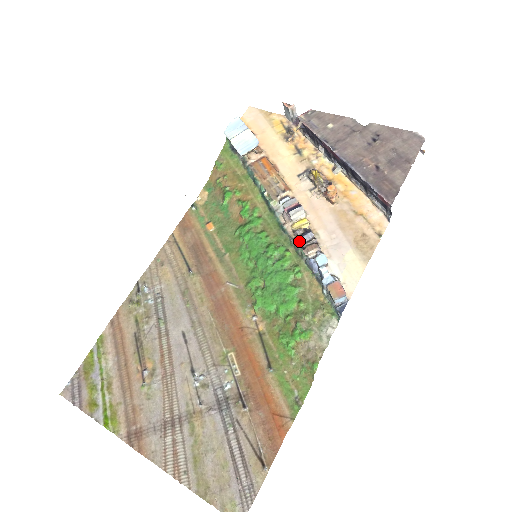
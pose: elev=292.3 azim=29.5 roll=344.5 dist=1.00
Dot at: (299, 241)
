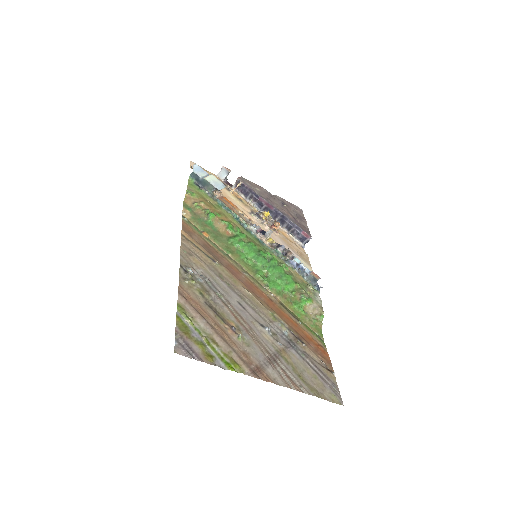
Dot at: (278, 249)
